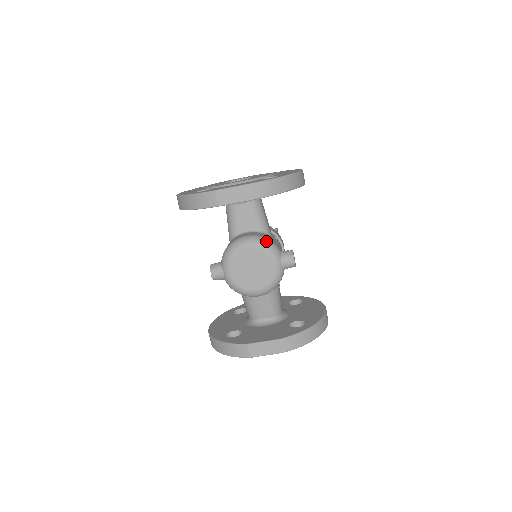
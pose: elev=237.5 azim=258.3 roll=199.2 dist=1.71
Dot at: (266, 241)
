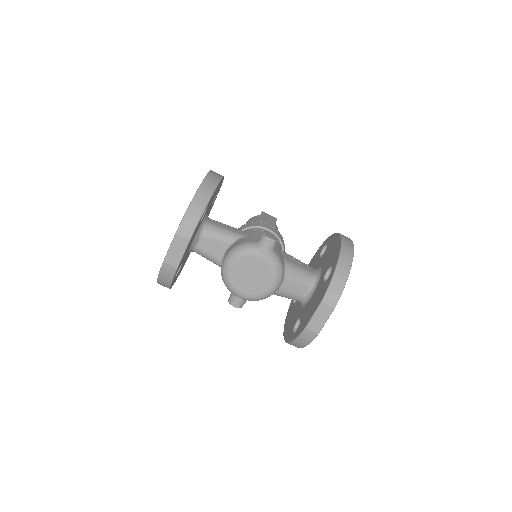
Dot at: (238, 248)
